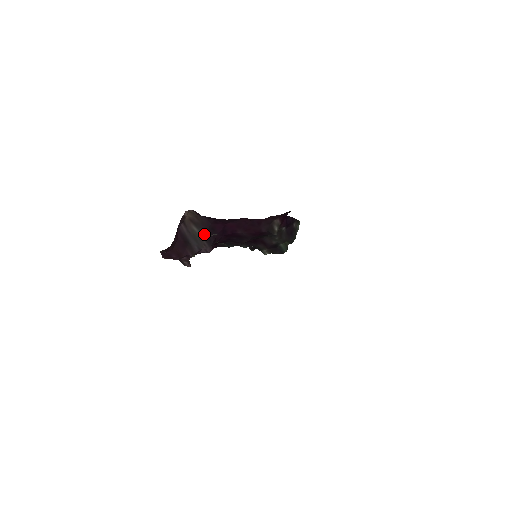
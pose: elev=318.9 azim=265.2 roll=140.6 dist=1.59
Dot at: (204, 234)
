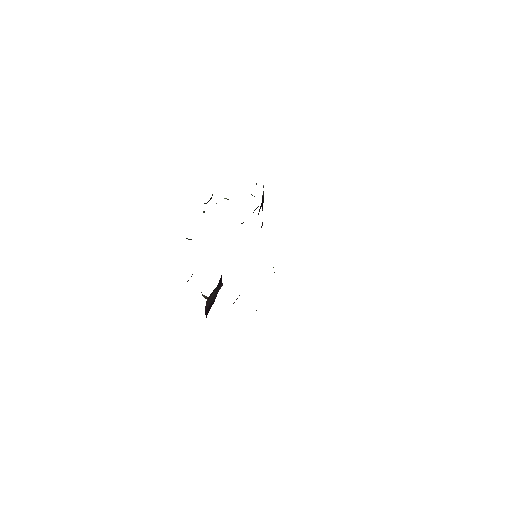
Dot at: (217, 287)
